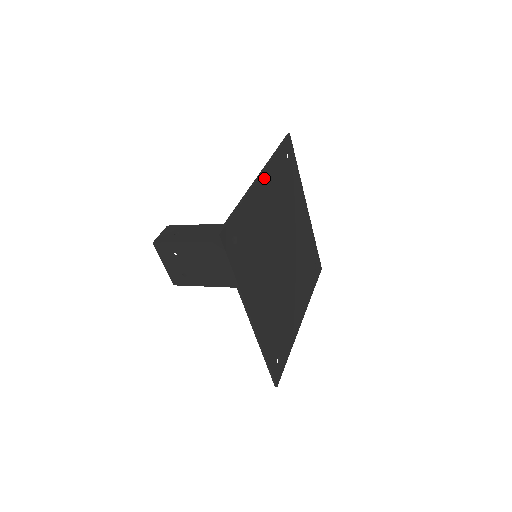
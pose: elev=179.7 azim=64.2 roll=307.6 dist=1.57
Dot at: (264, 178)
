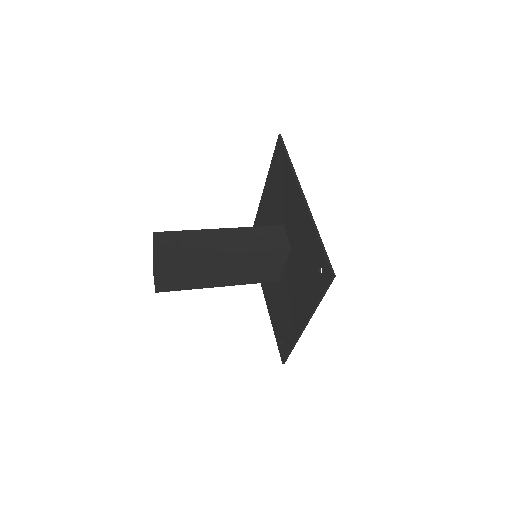
Dot at: occluded
